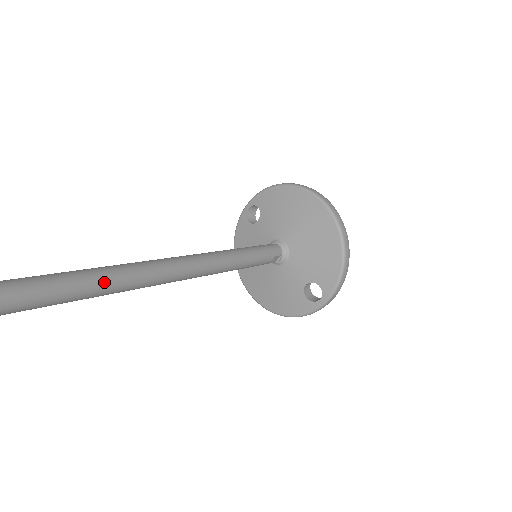
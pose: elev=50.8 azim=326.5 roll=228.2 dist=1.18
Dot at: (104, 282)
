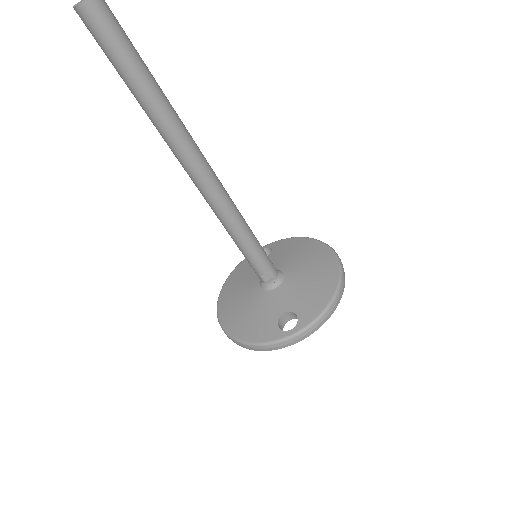
Dot at: (162, 98)
